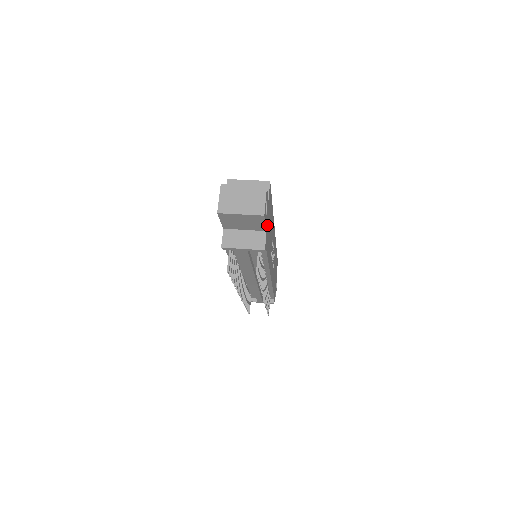
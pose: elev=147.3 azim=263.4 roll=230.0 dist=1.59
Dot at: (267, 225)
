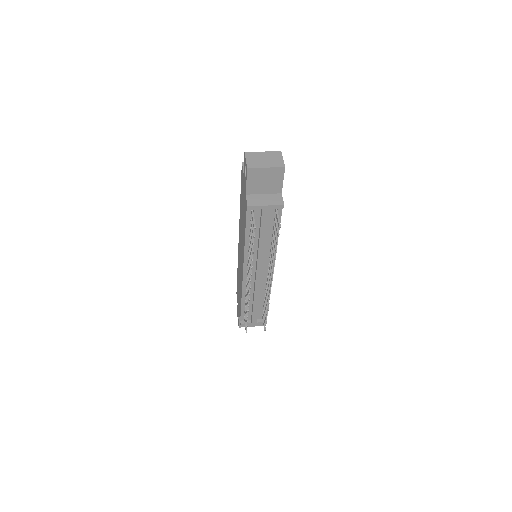
Dot at: occluded
